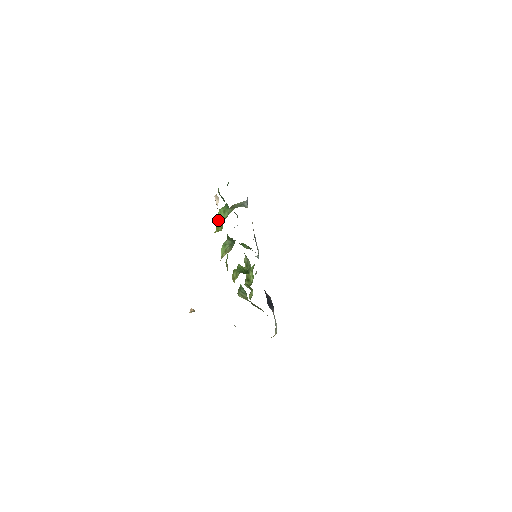
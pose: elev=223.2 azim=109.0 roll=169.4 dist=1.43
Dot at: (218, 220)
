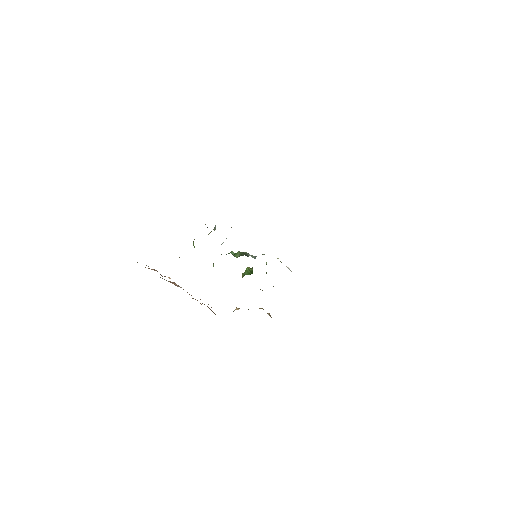
Dot at: occluded
